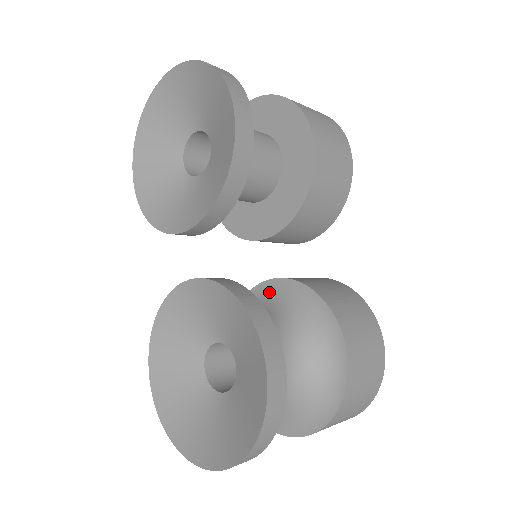
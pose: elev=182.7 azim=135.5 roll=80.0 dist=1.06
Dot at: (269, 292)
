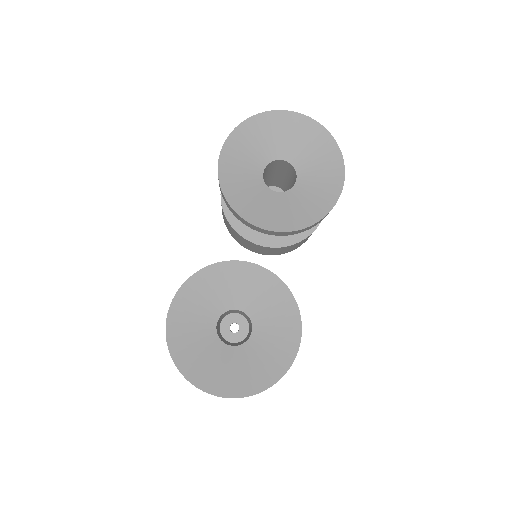
Dot at: occluded
